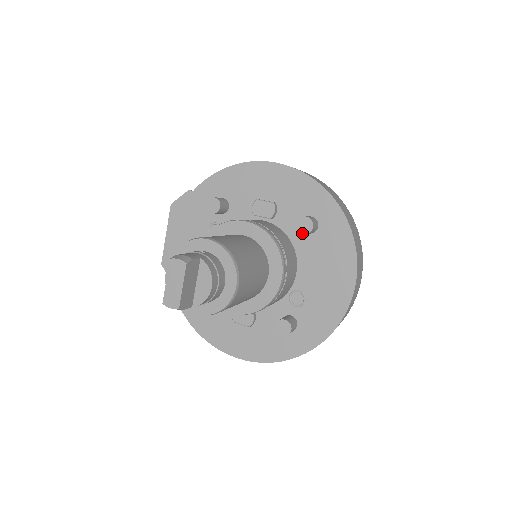
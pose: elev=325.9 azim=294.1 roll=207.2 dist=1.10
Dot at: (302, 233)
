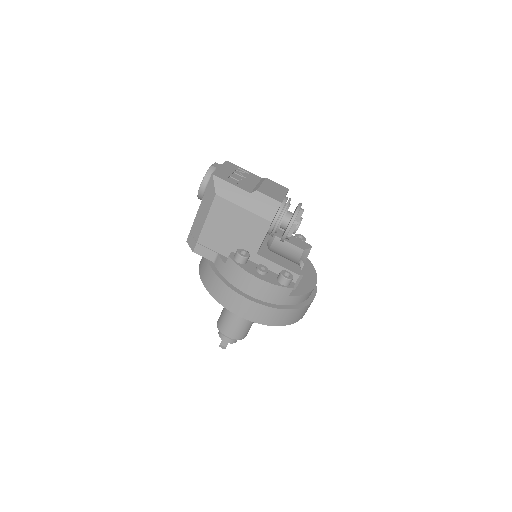
Dot at: occluded
